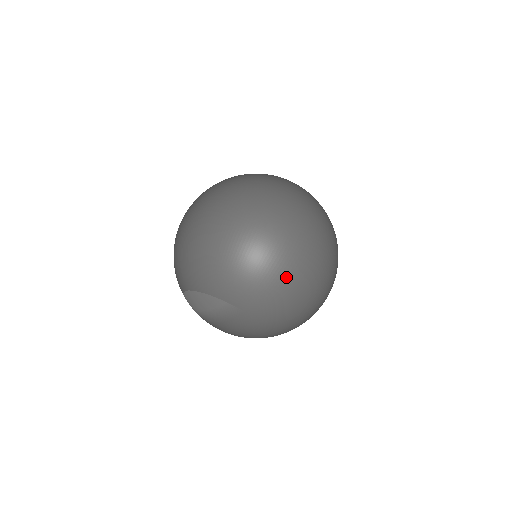
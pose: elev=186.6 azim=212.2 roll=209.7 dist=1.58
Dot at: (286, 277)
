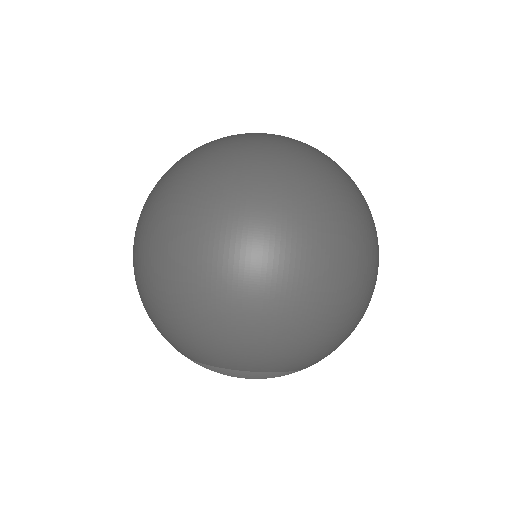
Dot at: occluded
